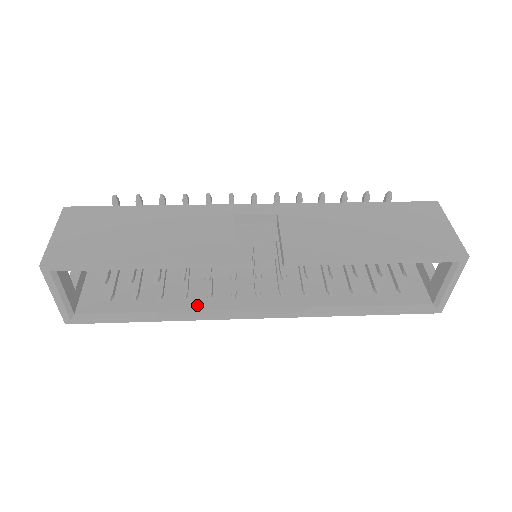
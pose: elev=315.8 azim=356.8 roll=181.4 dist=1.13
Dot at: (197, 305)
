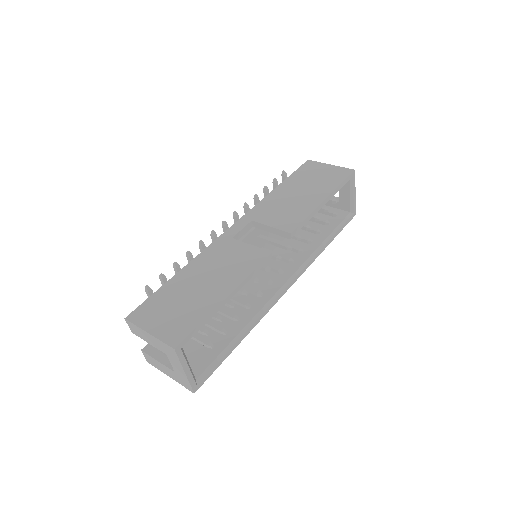
Dot at: (254, 310)
